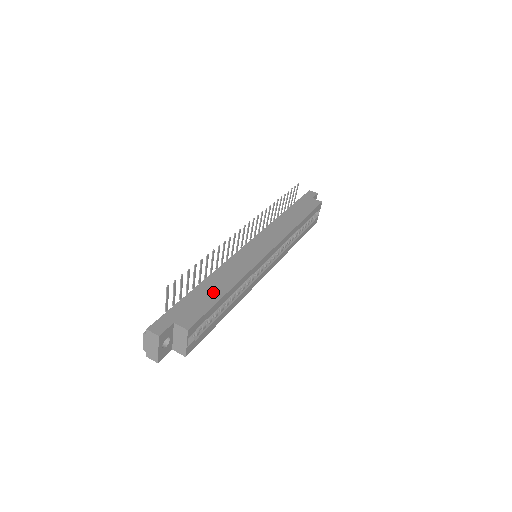
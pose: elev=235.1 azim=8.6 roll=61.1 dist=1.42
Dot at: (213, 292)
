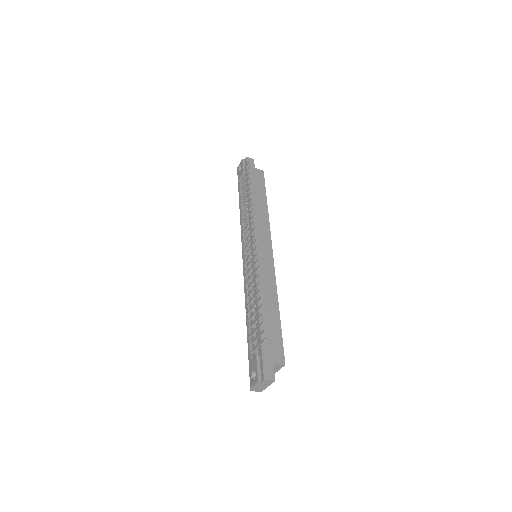
Dot at: (272, 319)
